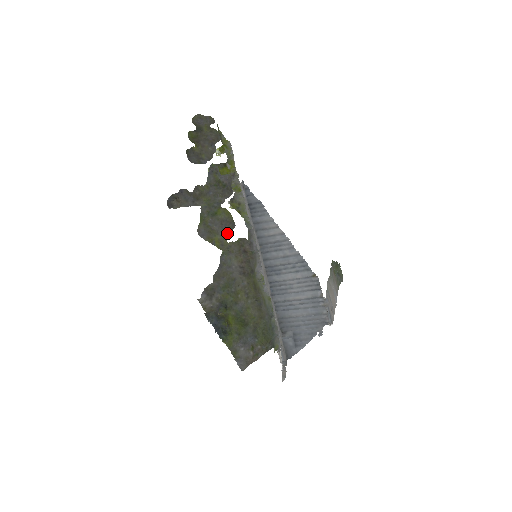
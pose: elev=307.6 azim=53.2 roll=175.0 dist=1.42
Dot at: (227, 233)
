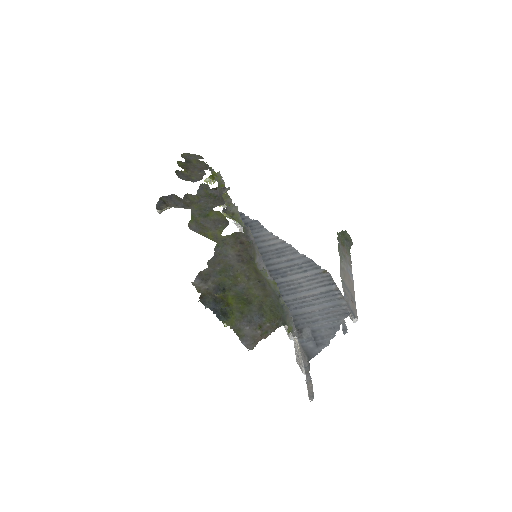
Dot at: (221, 229)
